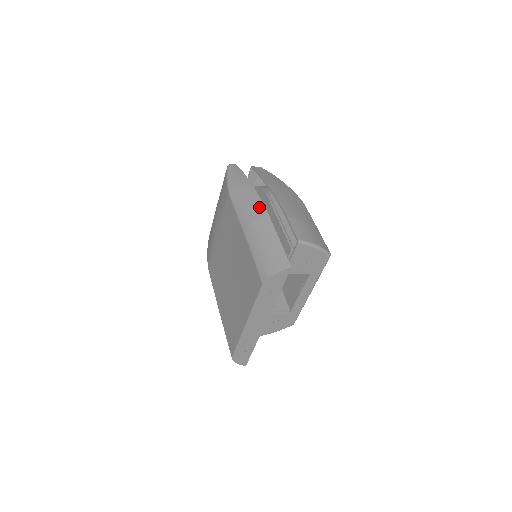
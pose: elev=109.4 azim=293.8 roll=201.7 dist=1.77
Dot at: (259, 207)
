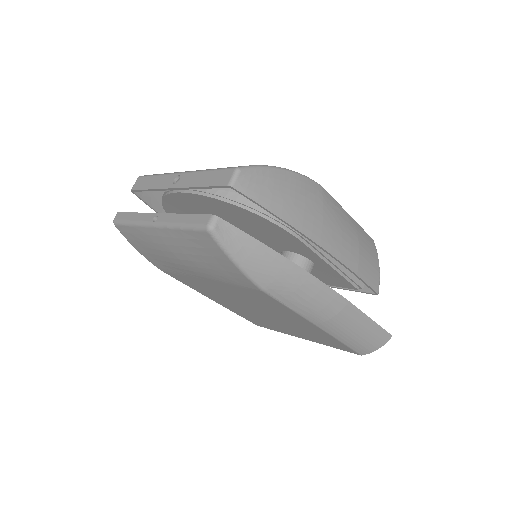
Dot at: (333, 300)
